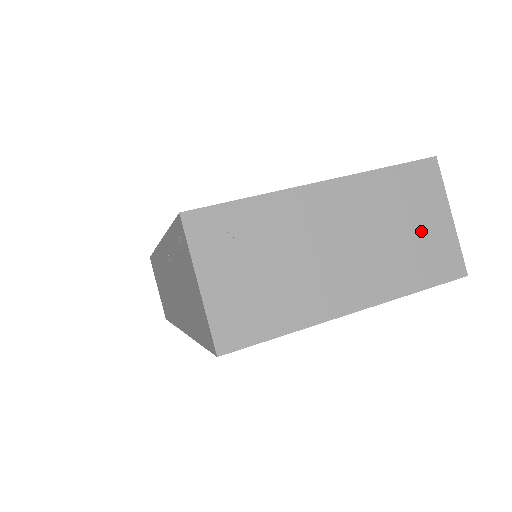
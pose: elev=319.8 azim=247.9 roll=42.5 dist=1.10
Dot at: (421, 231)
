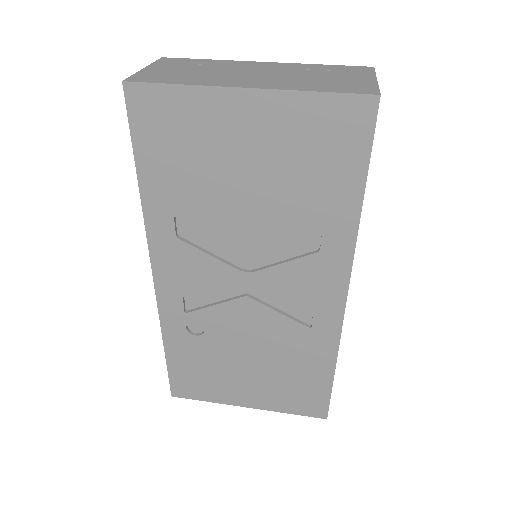
Dot at: (340, 79)
